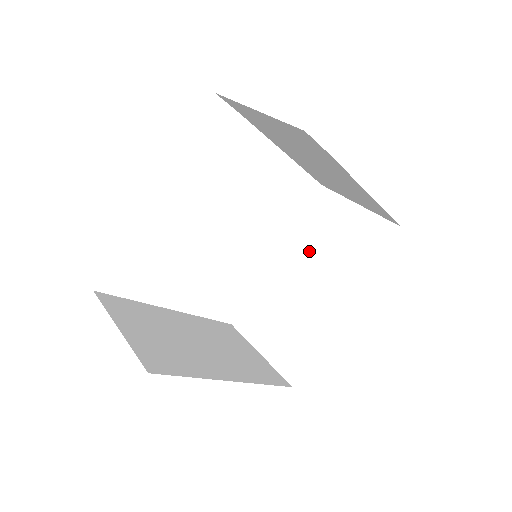
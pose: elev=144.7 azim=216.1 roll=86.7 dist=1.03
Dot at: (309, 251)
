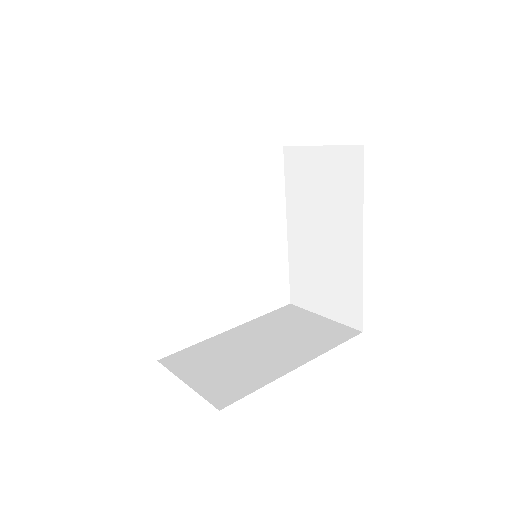
Dot at: (307, 210)
